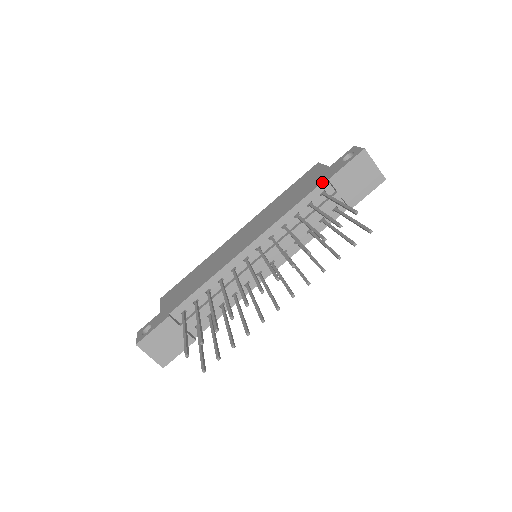
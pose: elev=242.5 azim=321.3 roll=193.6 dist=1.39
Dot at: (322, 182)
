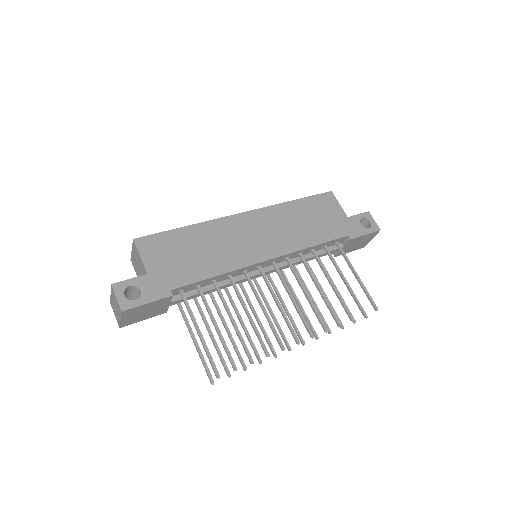
Dot at: (345, 236)
